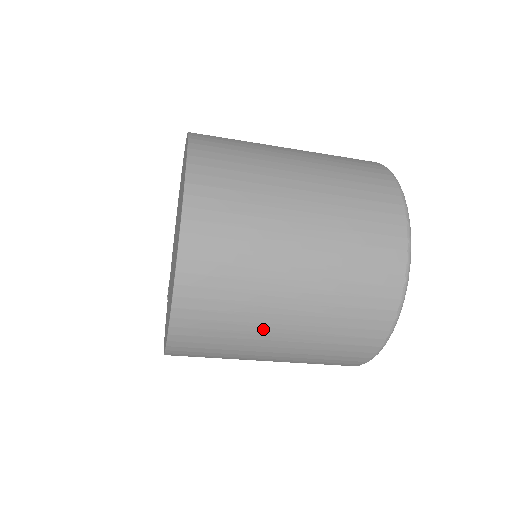
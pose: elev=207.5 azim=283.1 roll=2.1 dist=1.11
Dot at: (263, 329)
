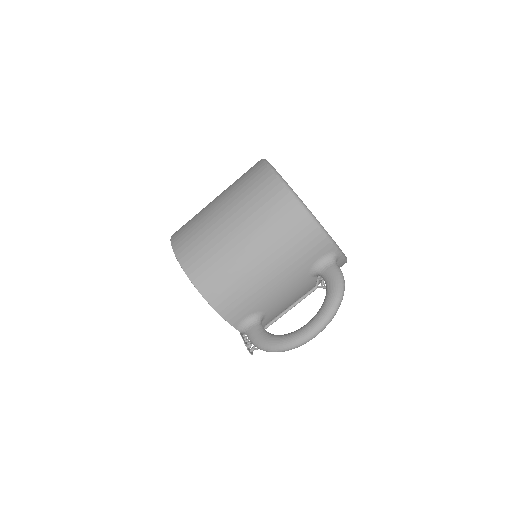
Dot at: (207, 208)
